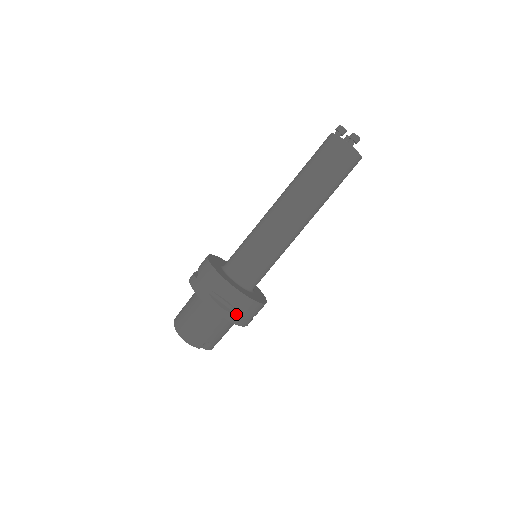
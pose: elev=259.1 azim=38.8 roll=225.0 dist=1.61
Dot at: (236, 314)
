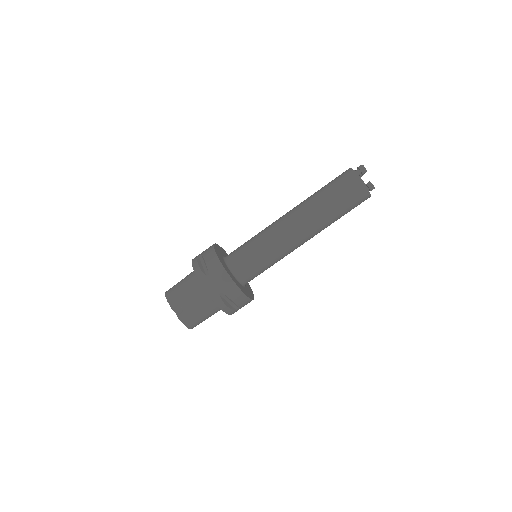
Dot at: (206, 275)
